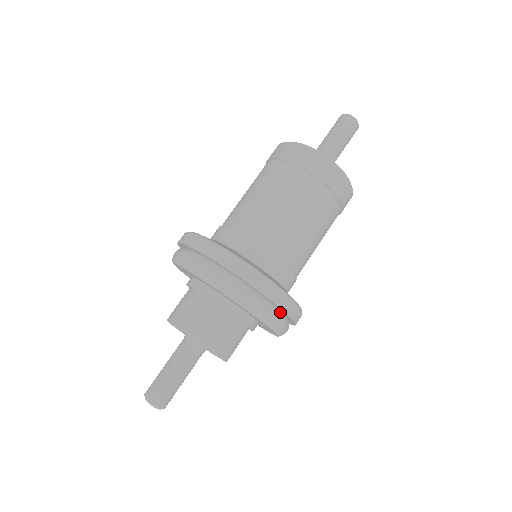
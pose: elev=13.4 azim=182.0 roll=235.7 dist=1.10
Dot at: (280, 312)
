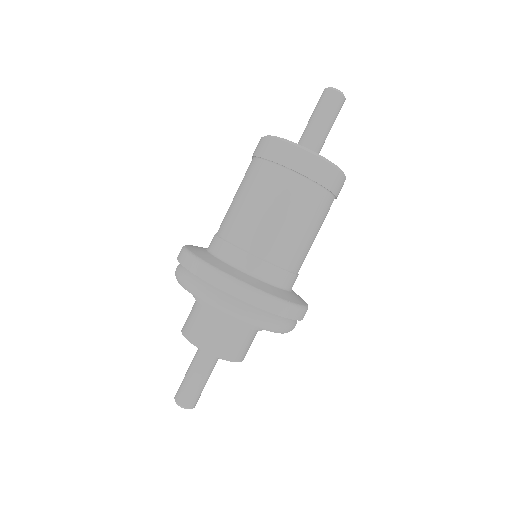
Dot at: occluded
